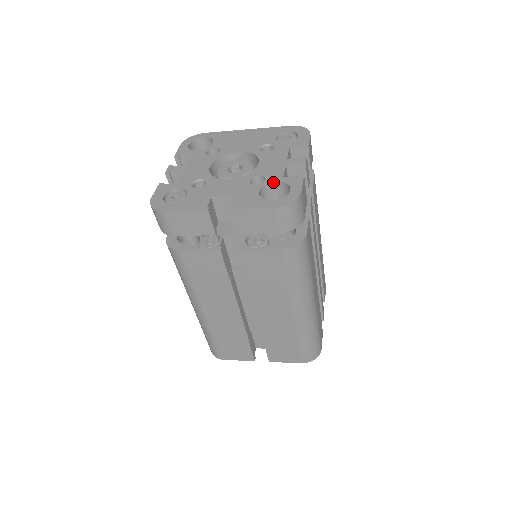
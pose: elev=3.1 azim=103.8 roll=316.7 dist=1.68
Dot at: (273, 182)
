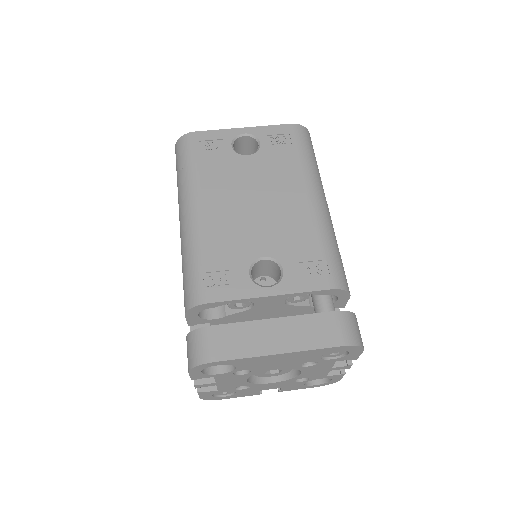
Dot at: occluded
